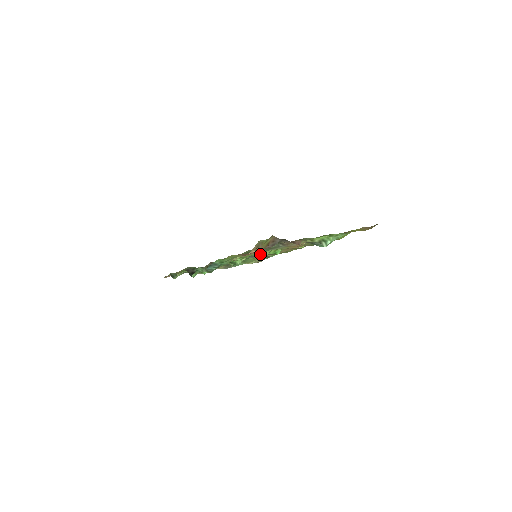
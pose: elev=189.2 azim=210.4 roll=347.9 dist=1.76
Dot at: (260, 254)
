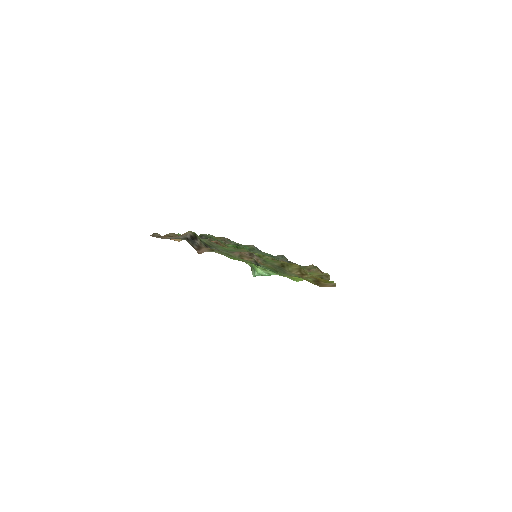
Dot at: occluded
